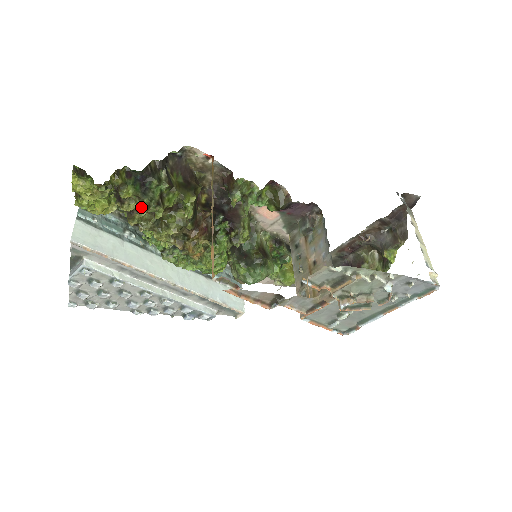
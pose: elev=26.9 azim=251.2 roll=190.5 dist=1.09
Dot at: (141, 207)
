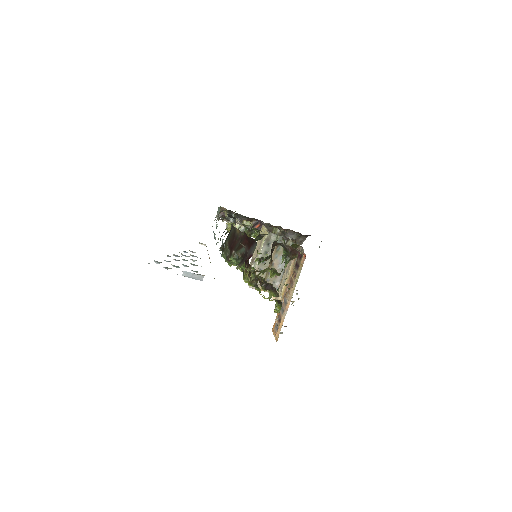
Dot at: occluded
